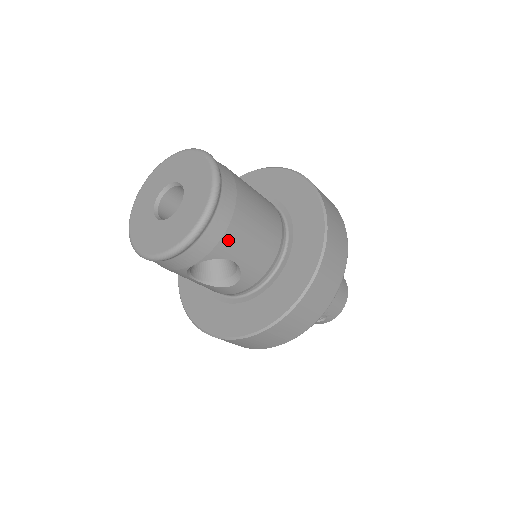
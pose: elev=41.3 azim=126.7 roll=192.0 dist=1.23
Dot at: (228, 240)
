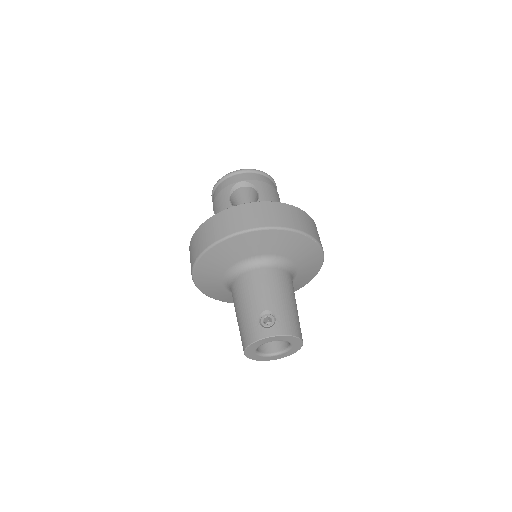
Dot at: (265, 186)
